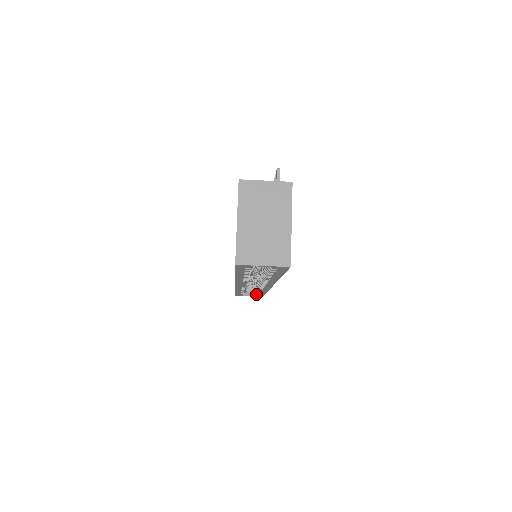
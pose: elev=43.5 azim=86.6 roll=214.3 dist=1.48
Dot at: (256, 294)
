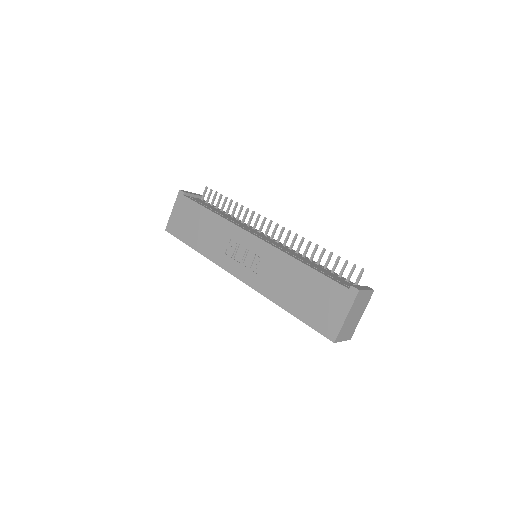
Dot at: occluded
